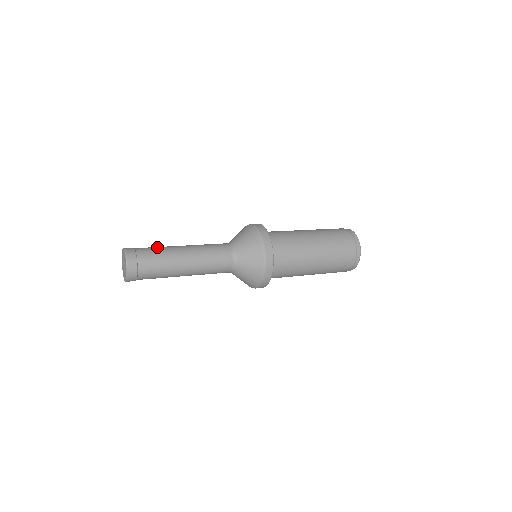
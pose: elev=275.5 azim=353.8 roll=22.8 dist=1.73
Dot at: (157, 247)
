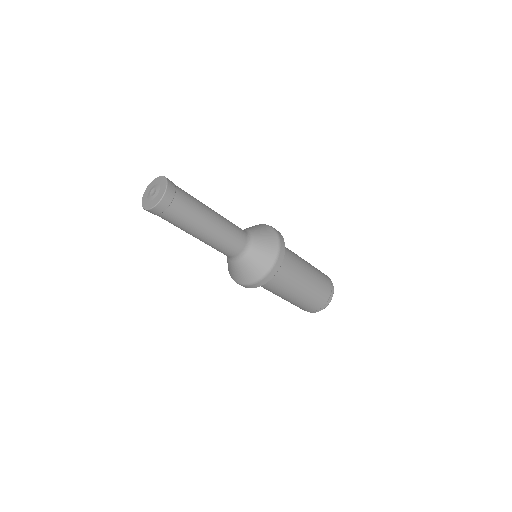
Dot at: (194, 205)
